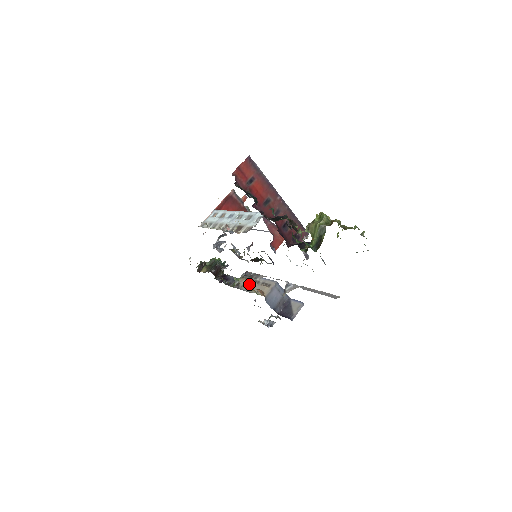
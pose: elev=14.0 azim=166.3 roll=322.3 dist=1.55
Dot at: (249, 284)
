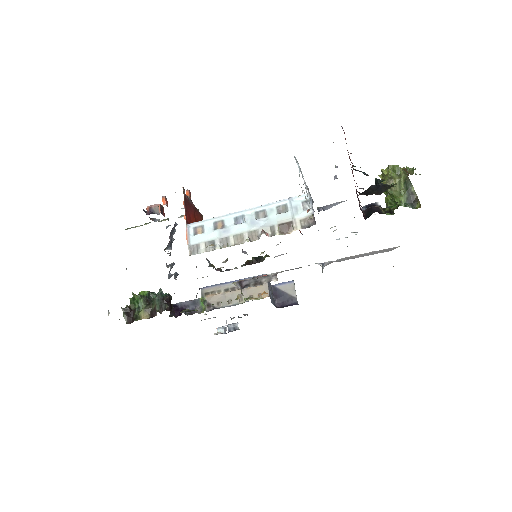
Dot at: (227, 296)
